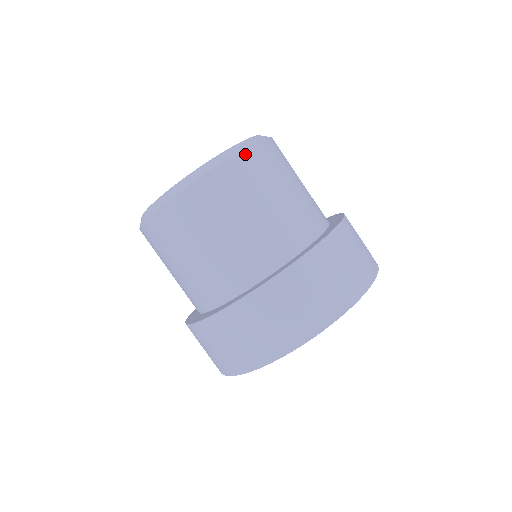
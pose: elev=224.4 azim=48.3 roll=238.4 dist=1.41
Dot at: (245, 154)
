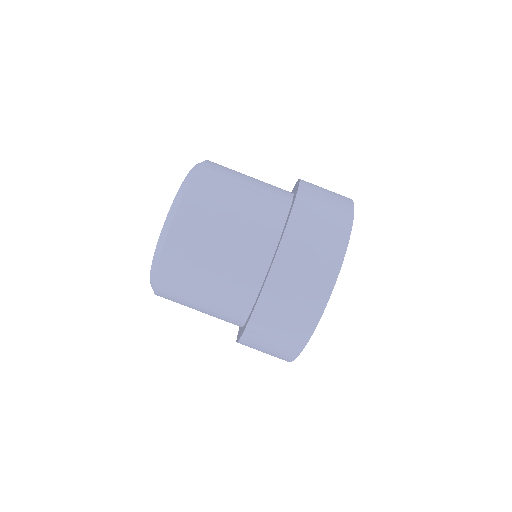
Dot at: (186, 200)
